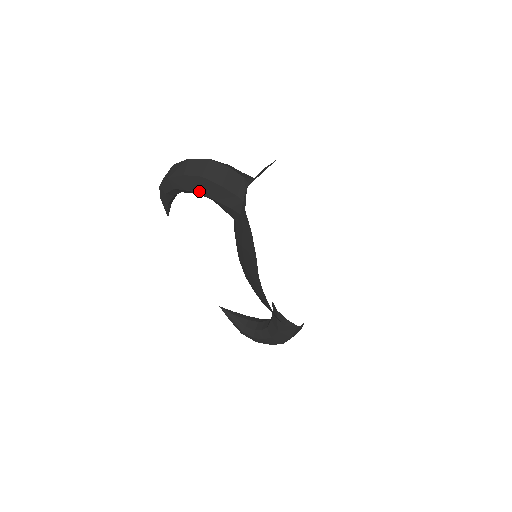
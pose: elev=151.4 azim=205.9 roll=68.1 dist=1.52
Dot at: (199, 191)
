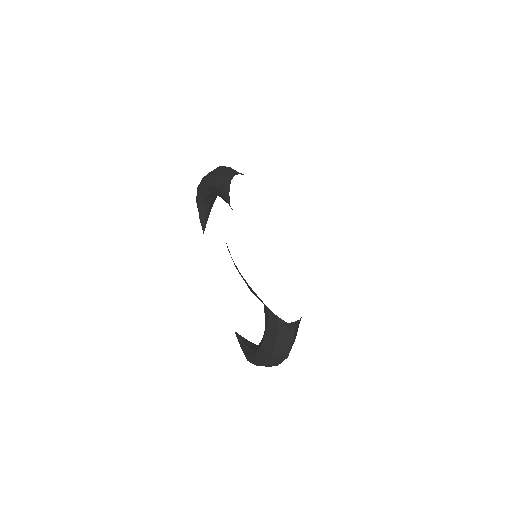
Dot at: (209, 184)
